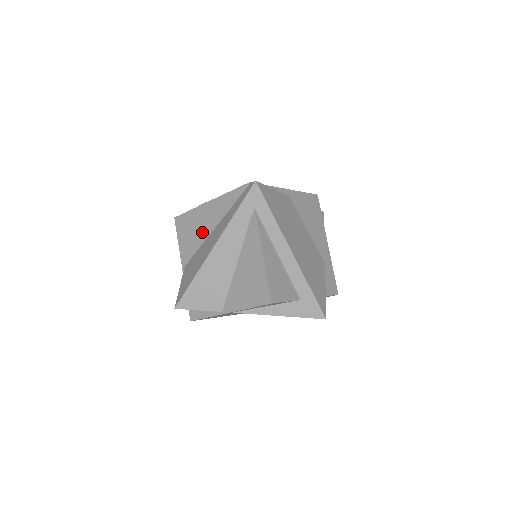
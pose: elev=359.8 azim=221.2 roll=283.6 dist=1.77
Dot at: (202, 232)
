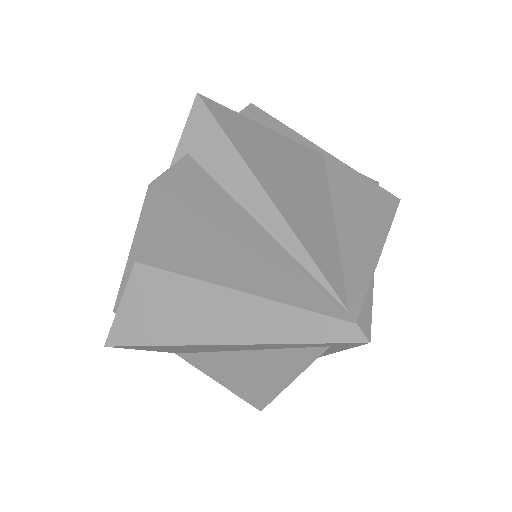
Dot at: (203, 268)
